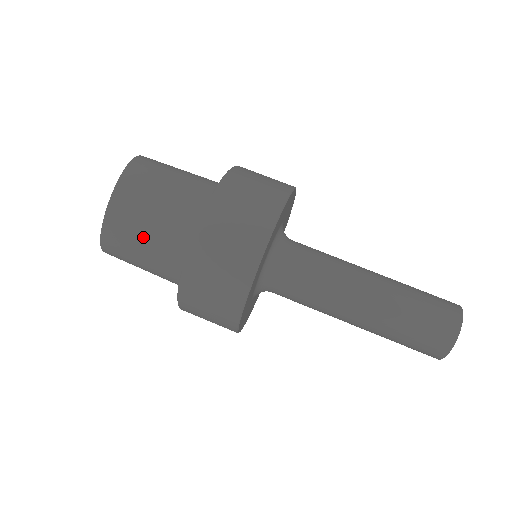
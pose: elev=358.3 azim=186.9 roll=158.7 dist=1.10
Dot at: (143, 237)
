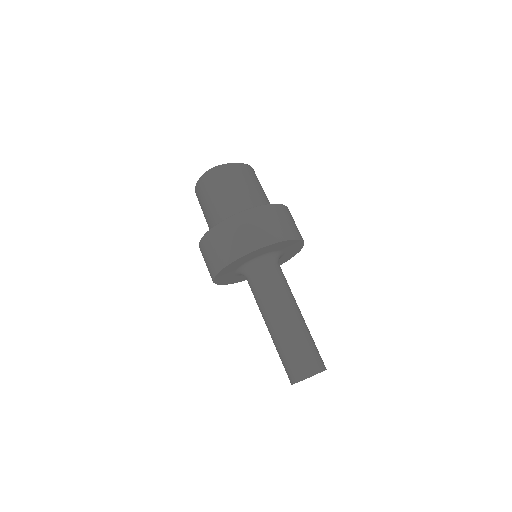
Dot at: occluded
